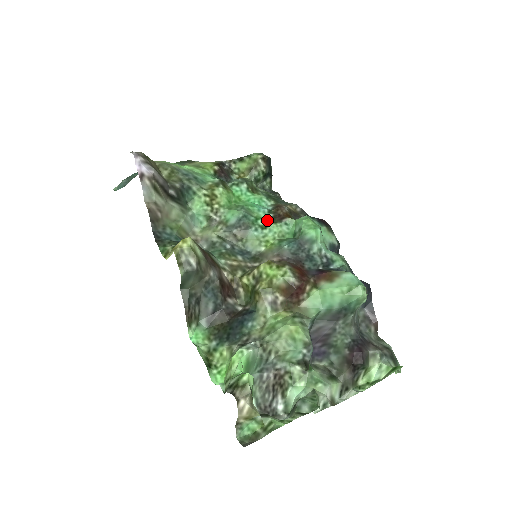
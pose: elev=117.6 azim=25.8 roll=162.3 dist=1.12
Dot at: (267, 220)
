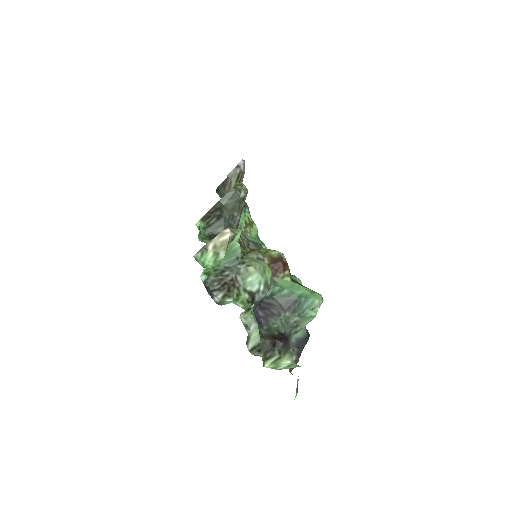
Dot at: occluded
